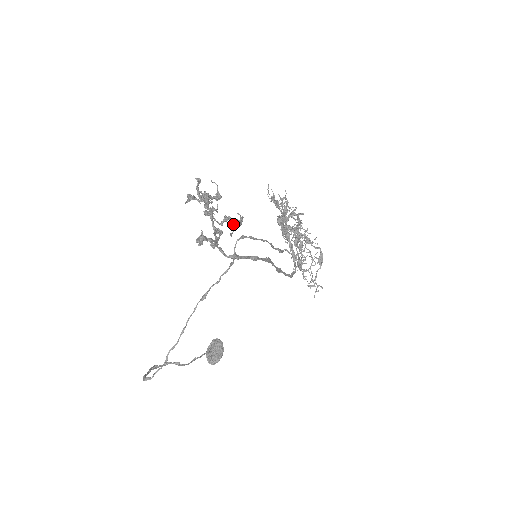
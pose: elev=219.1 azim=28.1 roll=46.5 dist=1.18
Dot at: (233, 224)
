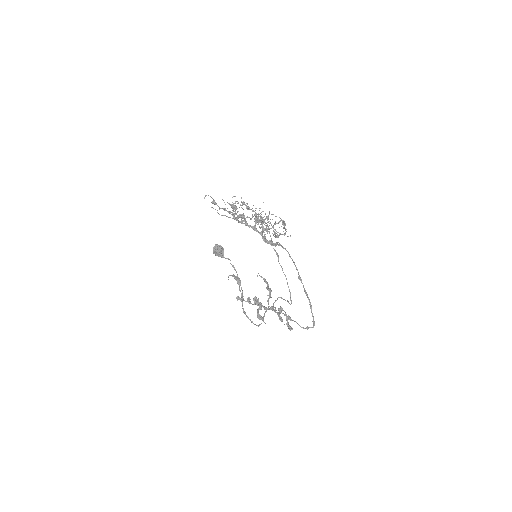
Dot at: occluded
